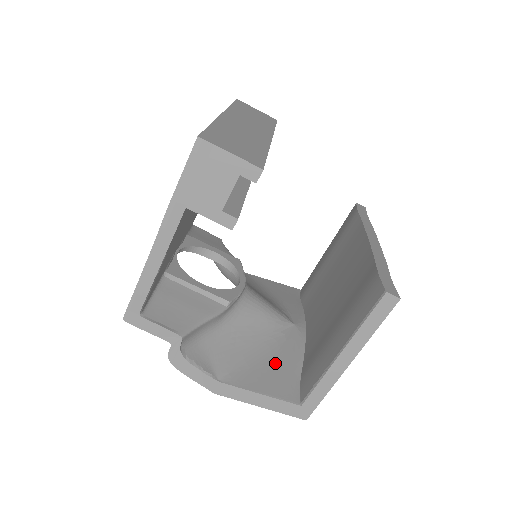
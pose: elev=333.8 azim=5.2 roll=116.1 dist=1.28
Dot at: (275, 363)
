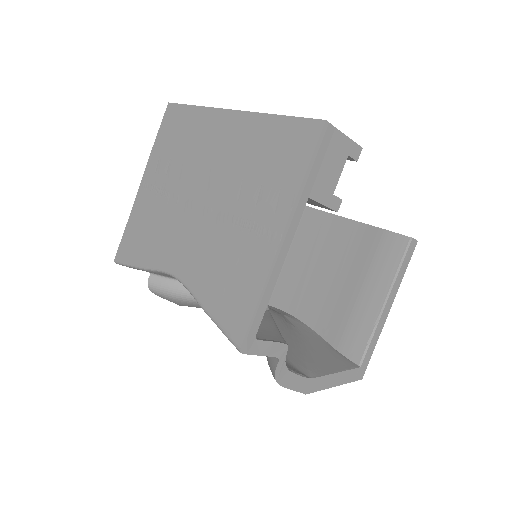
Dot at: (314, 347)
